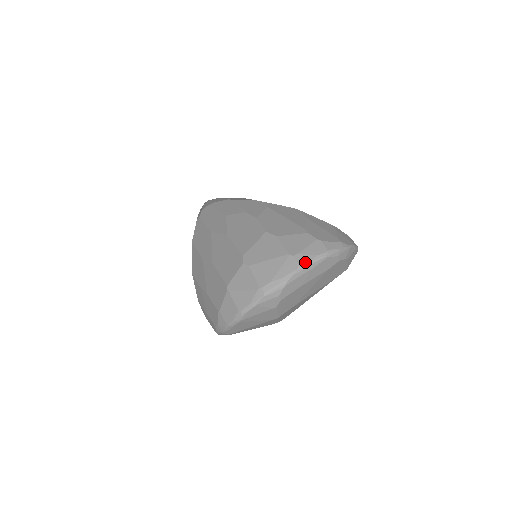
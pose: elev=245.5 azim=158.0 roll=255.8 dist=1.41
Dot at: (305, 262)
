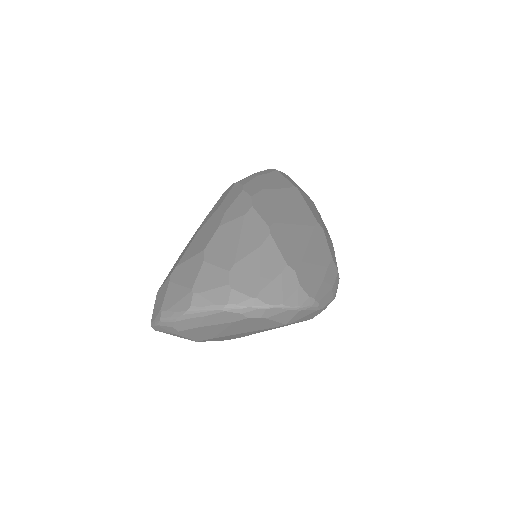
Dot at: (198, 306)
